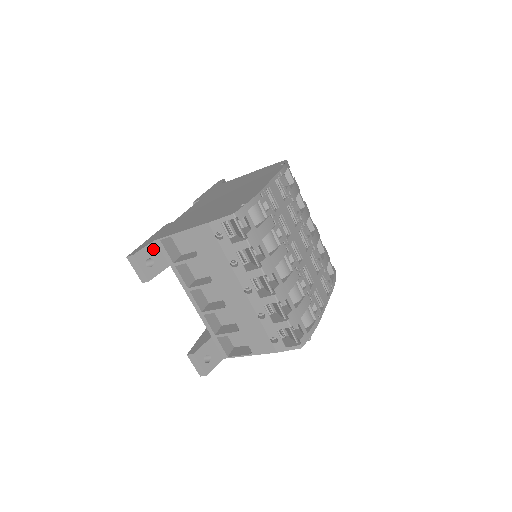
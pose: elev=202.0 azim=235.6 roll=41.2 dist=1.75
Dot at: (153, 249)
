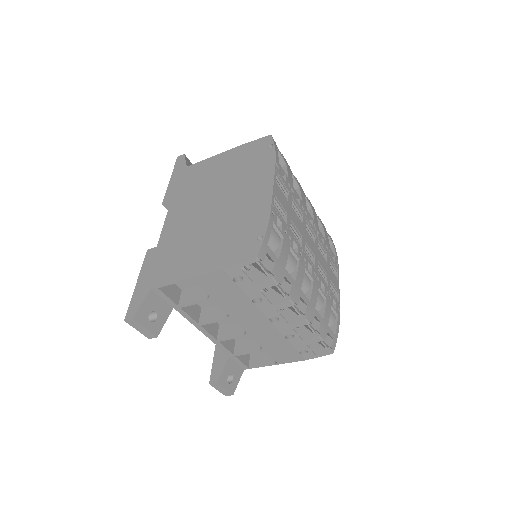
Dot at: (152, 300)
